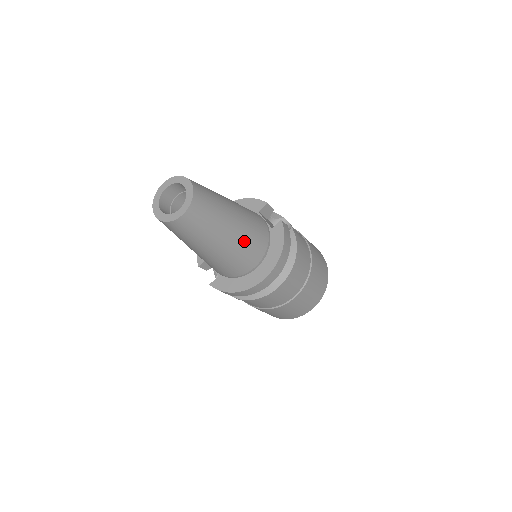
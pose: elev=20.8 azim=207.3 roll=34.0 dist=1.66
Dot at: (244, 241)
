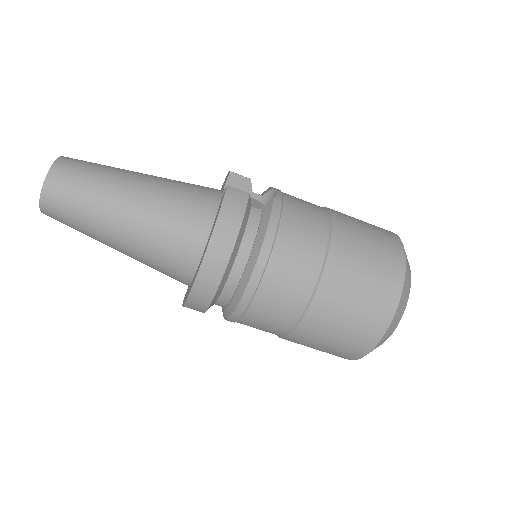
Dot at: (153, 223)
